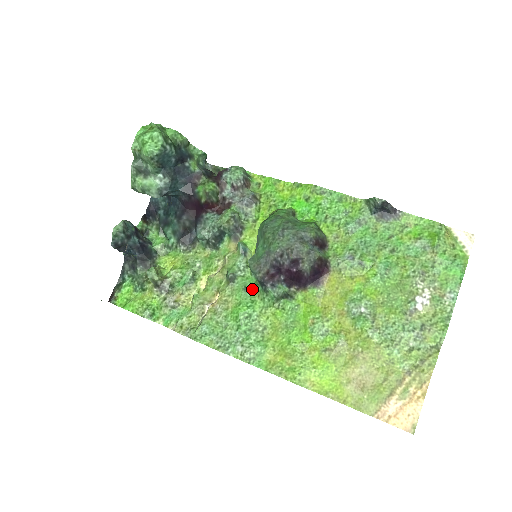
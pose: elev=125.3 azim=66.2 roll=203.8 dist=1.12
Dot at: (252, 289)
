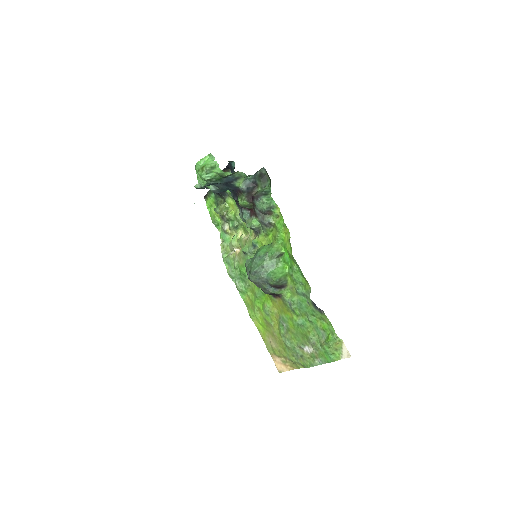
Dot at: occluded
